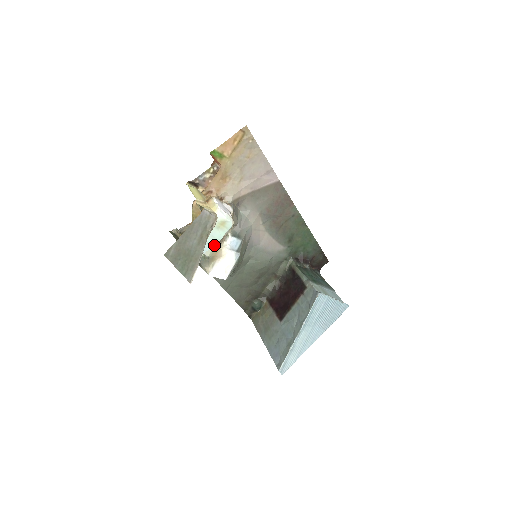
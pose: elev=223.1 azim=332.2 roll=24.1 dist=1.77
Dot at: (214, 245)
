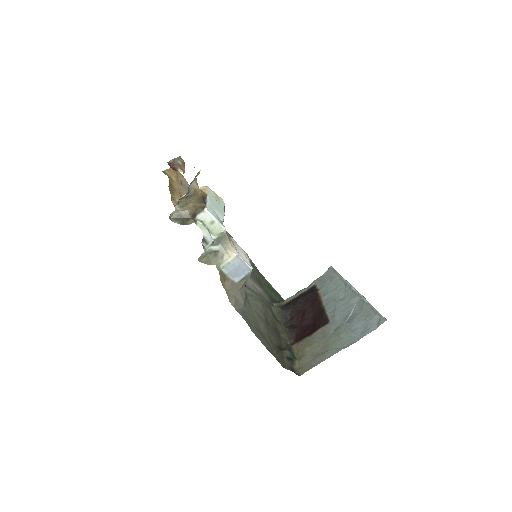
Dot at: (222, 221)
